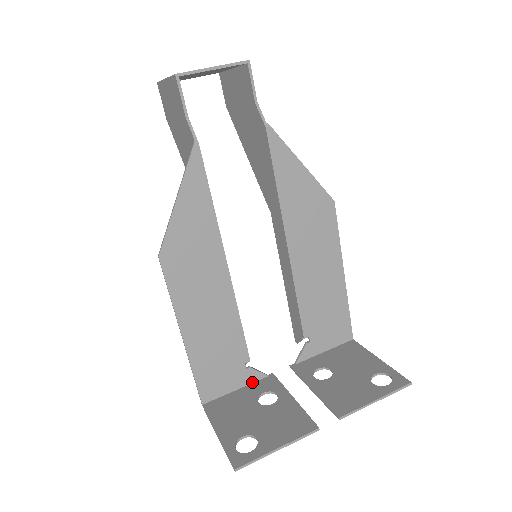
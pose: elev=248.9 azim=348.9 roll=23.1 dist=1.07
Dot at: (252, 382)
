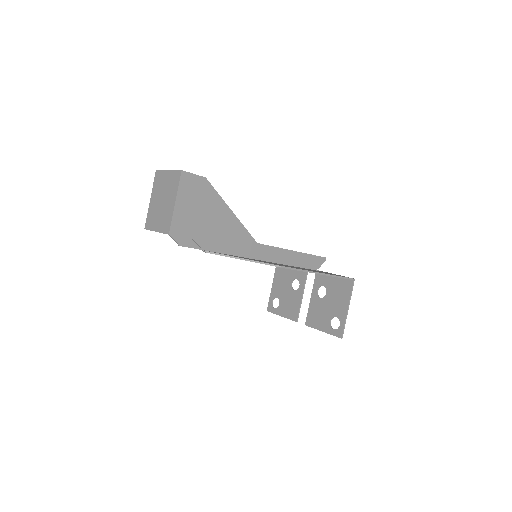
Dot at: occluded
